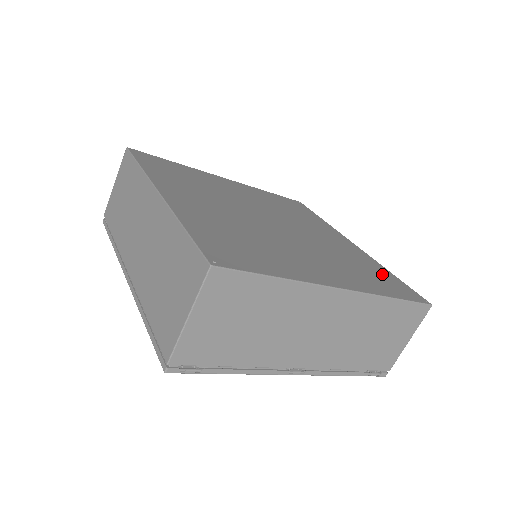
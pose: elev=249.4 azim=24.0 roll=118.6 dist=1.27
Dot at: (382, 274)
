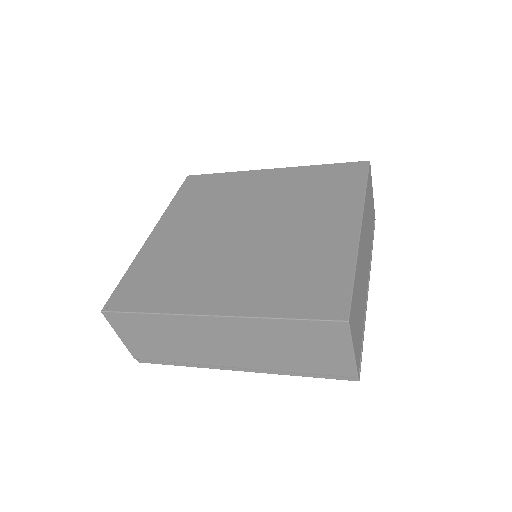
Dot at: (326, 175)
